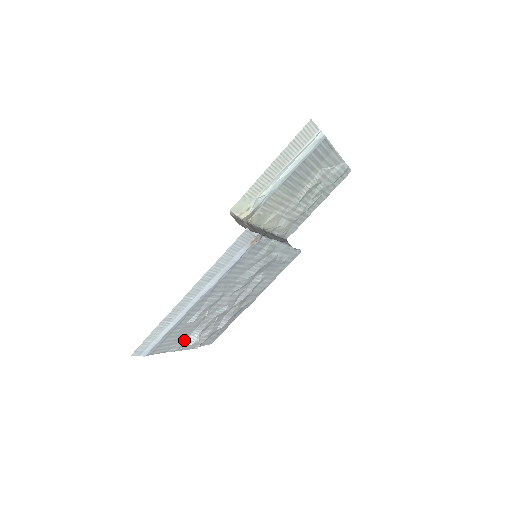
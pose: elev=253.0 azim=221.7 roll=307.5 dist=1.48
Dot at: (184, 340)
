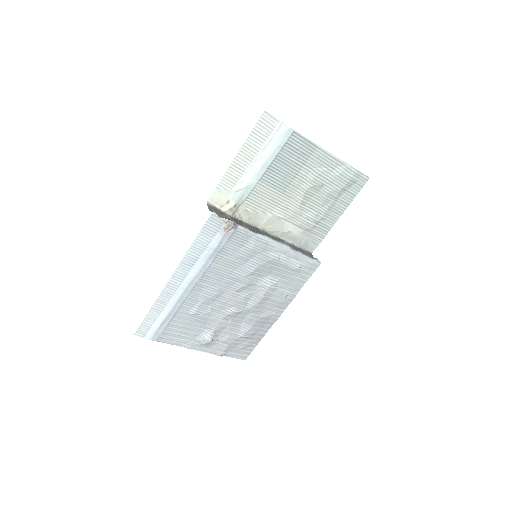
Dot at: (197, 337)
